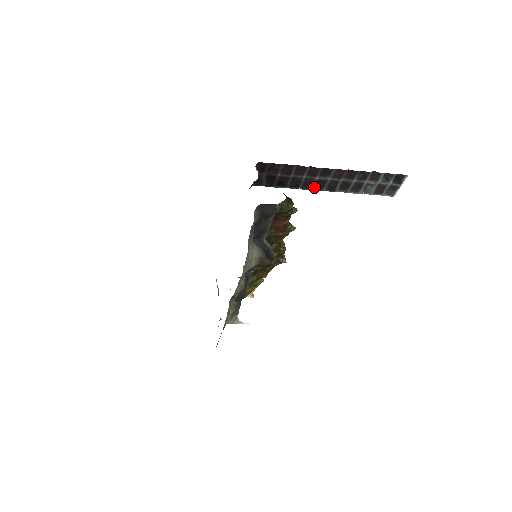
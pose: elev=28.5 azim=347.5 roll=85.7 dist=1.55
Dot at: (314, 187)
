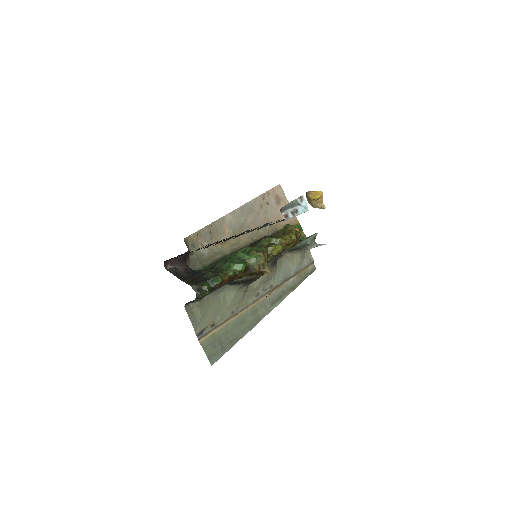
Dot at: (226, 238)
